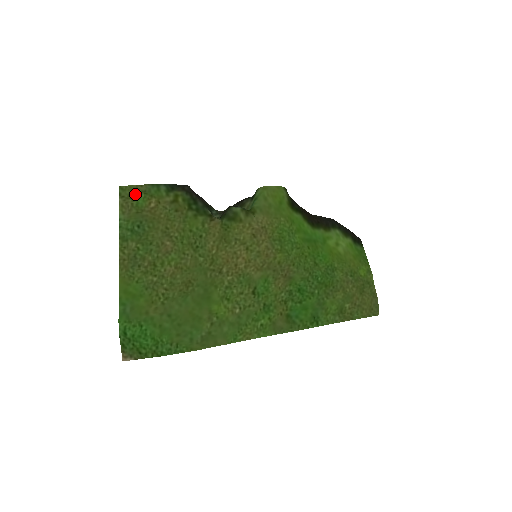
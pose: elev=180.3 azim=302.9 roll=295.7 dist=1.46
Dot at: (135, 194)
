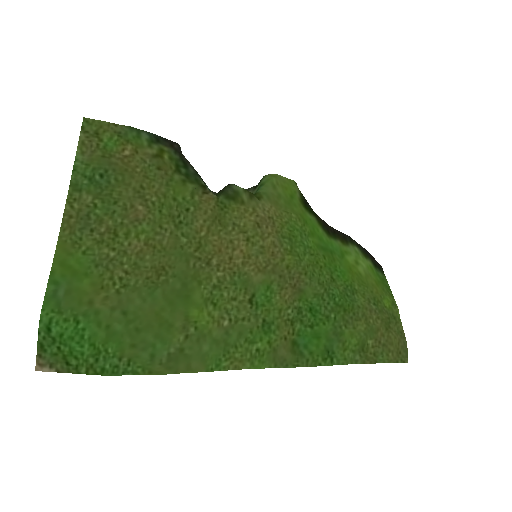
Dot at: (104, 133)
